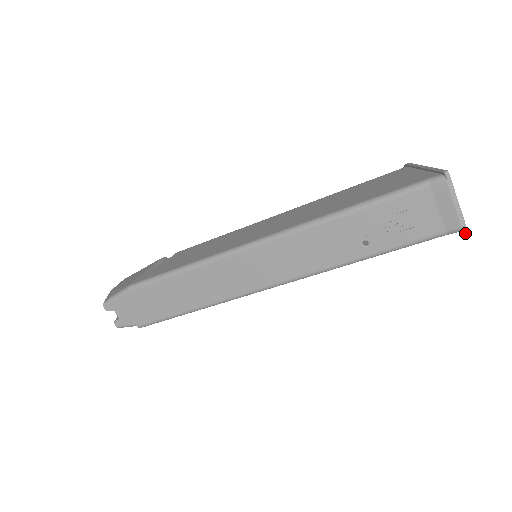
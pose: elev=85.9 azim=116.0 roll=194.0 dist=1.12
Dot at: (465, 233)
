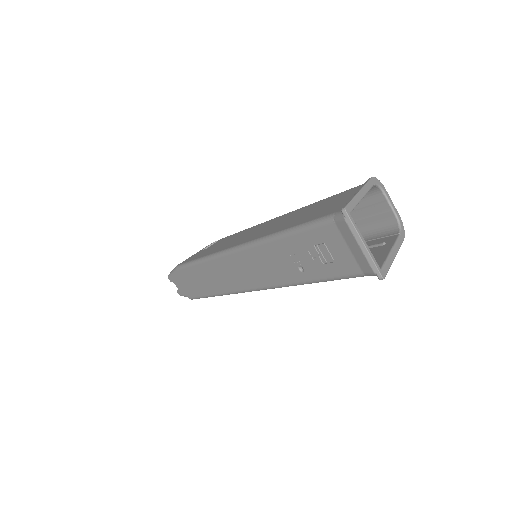
Dot at: (379, 279)
